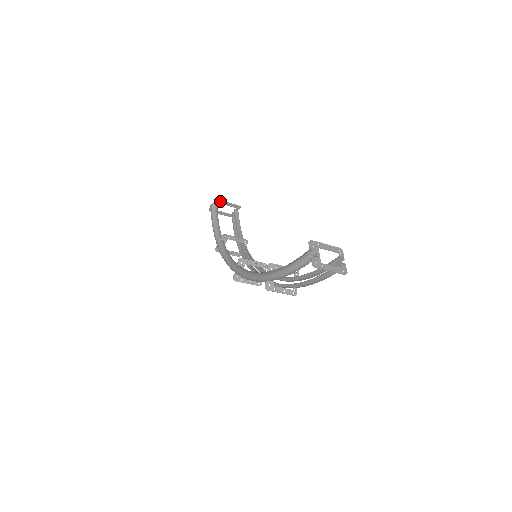
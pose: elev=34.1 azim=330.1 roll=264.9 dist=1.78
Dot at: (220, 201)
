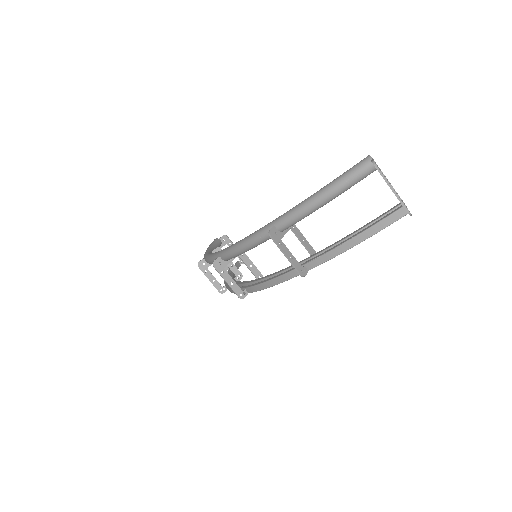
Dot at: (228, 239)
